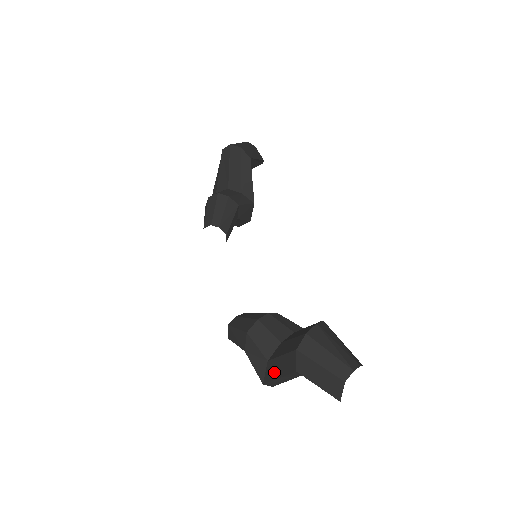
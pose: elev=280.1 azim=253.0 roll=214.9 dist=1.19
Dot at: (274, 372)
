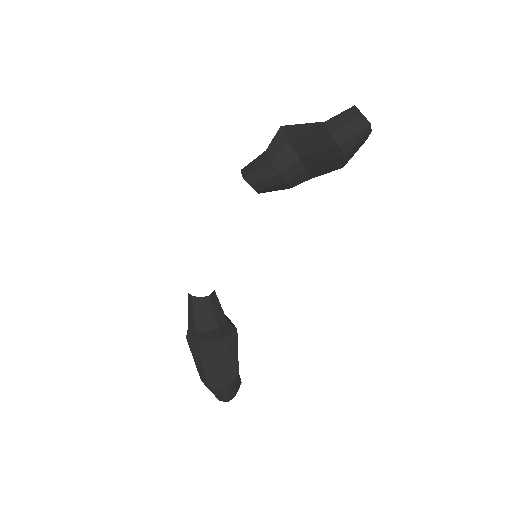
Dot at: (194, 353)
